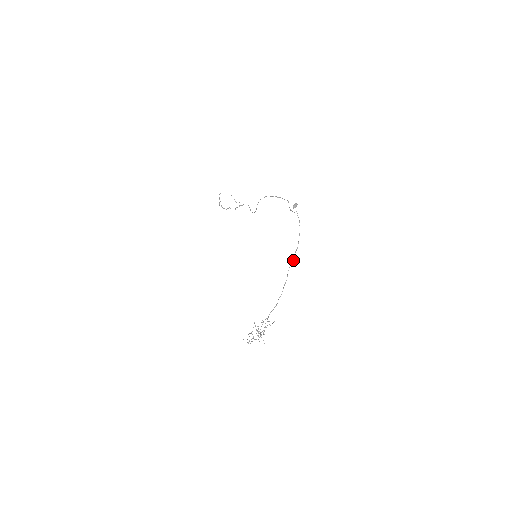
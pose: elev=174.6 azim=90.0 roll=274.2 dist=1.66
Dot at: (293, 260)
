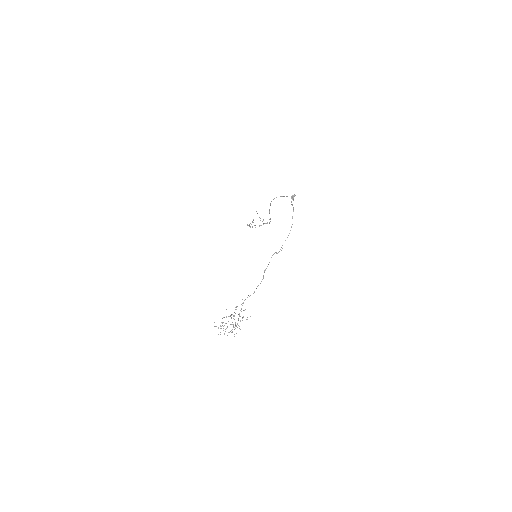
Dot at: (280, 249)
